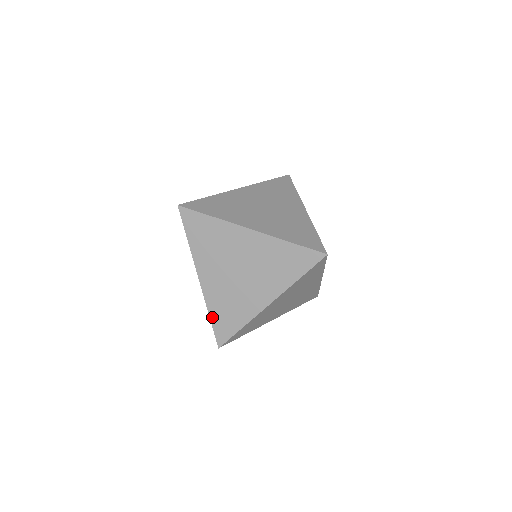
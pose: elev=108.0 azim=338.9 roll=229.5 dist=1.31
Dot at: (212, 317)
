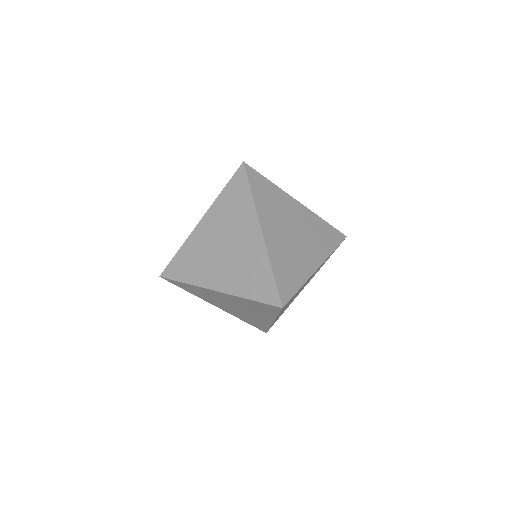
Dot at: (275, 272)
